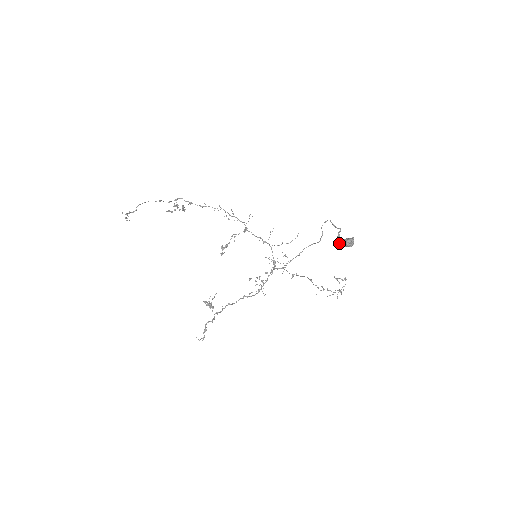
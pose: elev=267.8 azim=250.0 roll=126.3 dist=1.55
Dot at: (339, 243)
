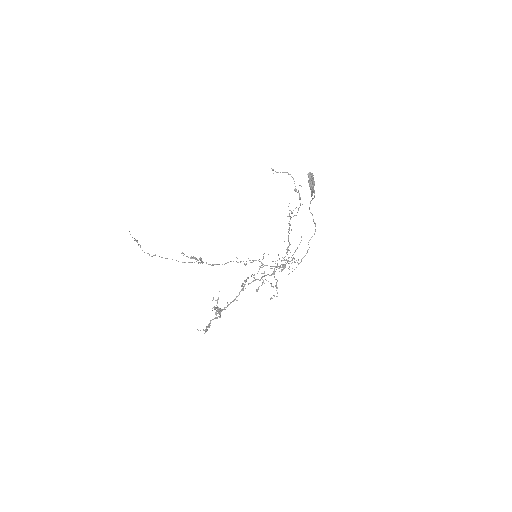
Dot at: (311, 194)
